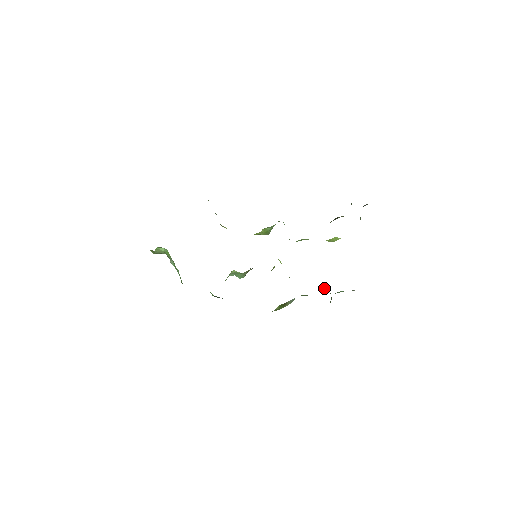
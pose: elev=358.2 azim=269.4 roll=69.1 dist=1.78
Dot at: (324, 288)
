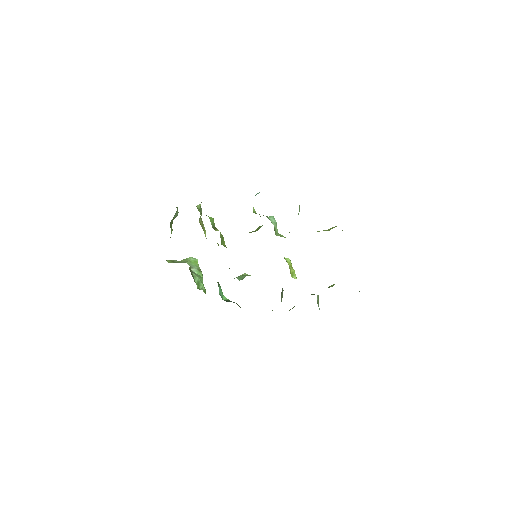
Dot at: (333, 285)
